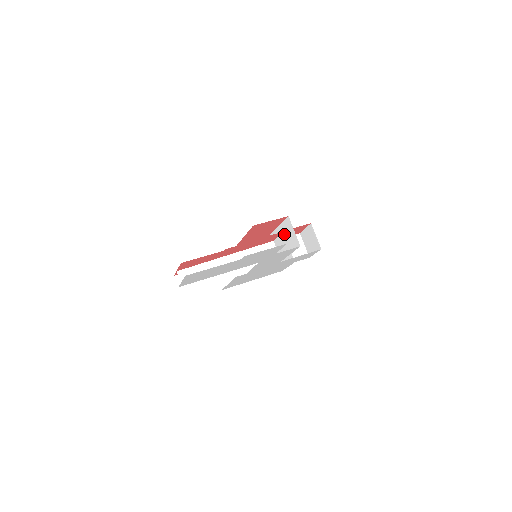
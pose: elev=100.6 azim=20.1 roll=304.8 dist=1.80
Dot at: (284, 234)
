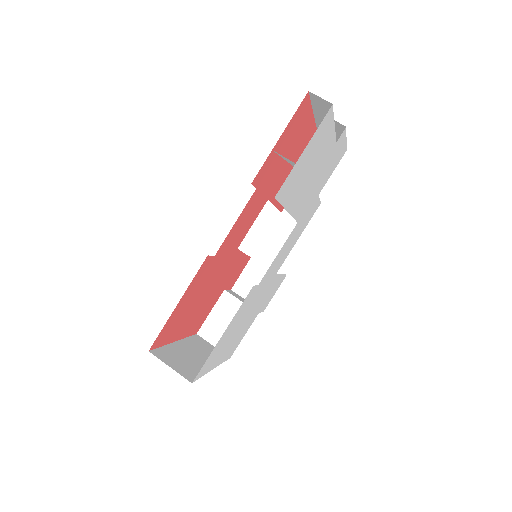
Dot at: (276, 216)
